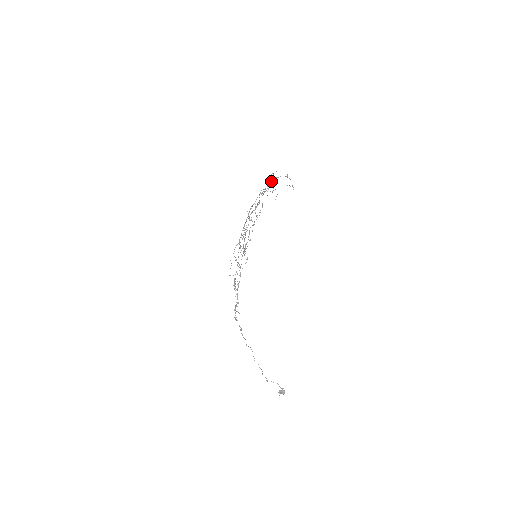
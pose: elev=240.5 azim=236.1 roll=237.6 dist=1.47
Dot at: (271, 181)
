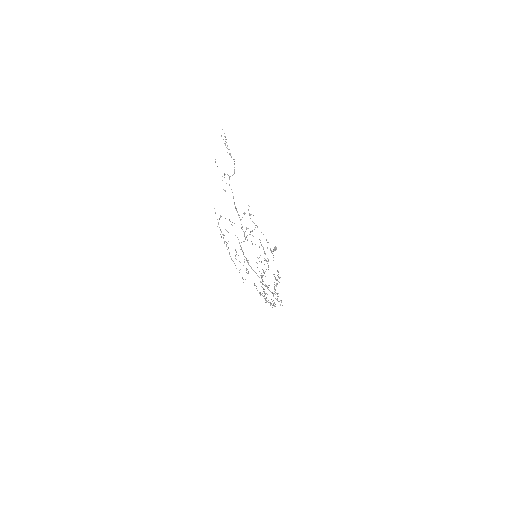
Dot at: (232, 192)
